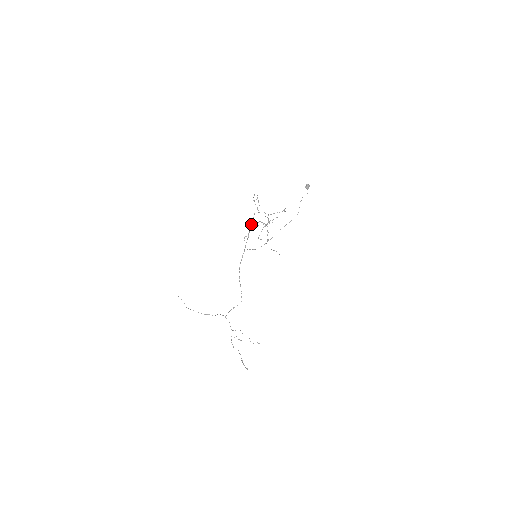
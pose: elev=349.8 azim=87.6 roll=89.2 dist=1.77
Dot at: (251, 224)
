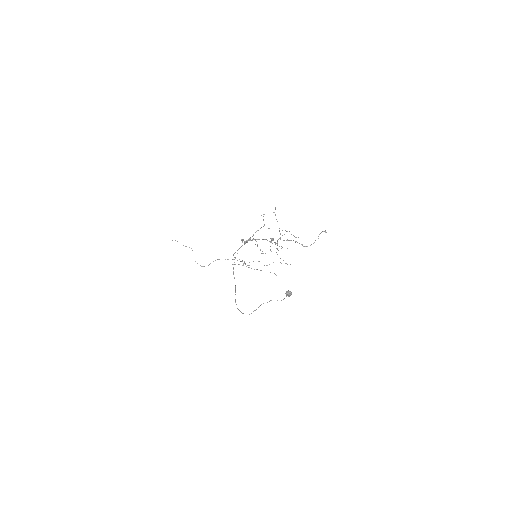
Dot at: occluded
